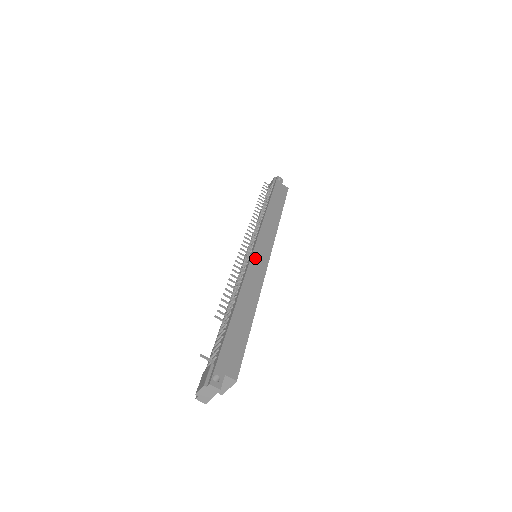
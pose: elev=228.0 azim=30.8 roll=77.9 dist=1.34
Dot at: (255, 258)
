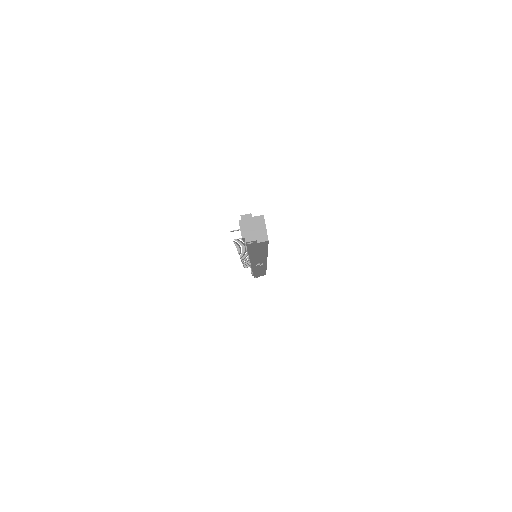
Dot at: occluded
